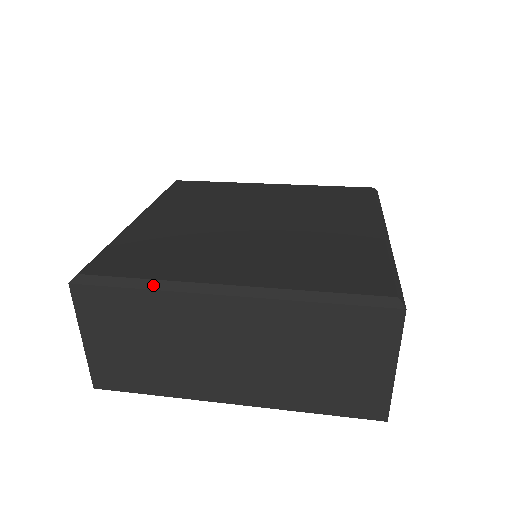
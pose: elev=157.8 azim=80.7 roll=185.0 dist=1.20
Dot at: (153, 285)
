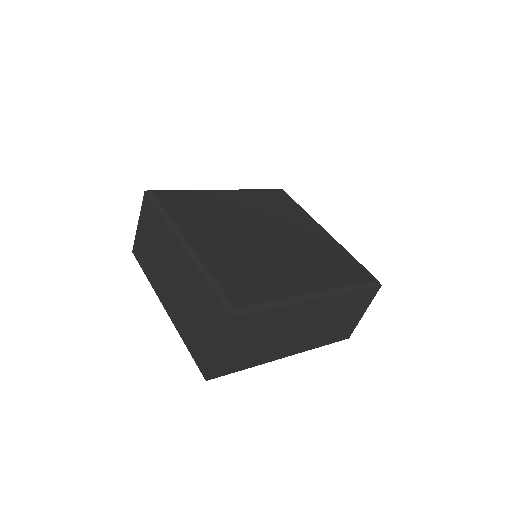
Dot at: (166, 217)
